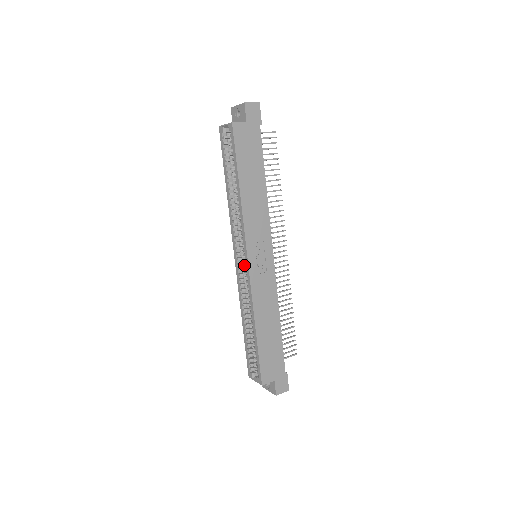
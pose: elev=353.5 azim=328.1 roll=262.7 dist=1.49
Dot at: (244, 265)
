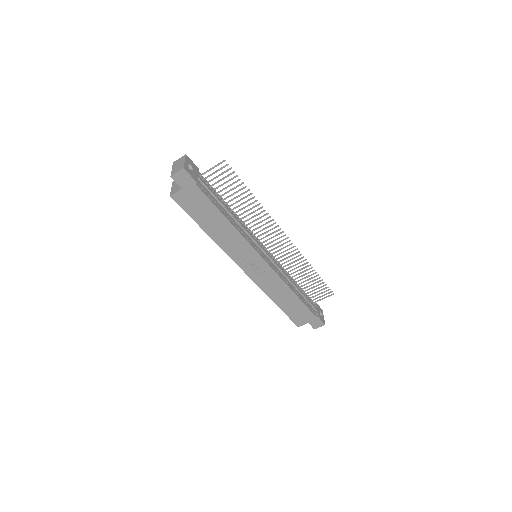
Dot at: occluded
